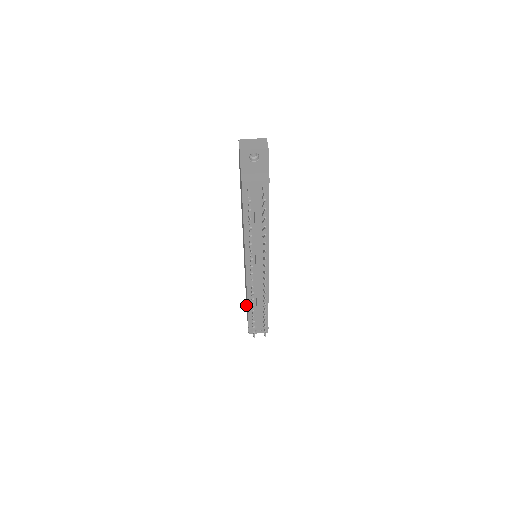
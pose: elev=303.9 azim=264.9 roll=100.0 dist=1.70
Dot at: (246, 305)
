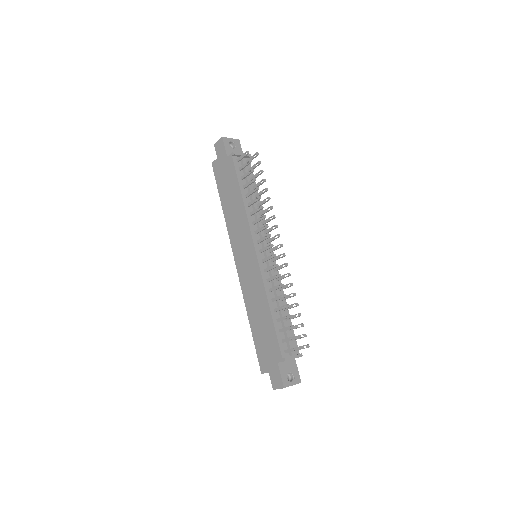
Dot at: (260, 363)
